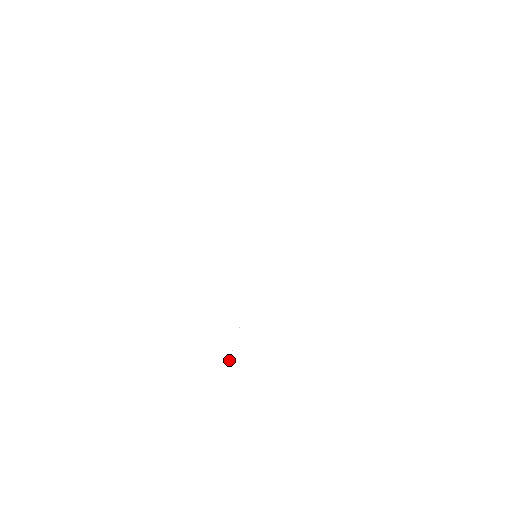
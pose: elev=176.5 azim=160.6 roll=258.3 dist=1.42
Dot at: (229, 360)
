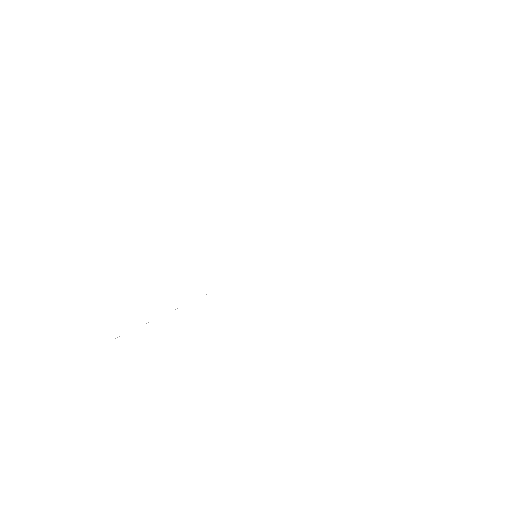
Dot at: occluded
